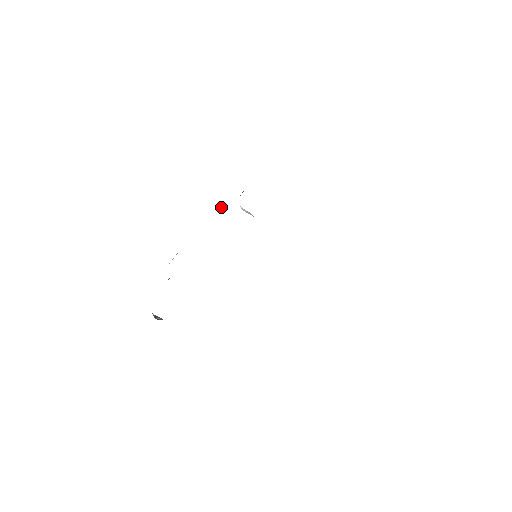
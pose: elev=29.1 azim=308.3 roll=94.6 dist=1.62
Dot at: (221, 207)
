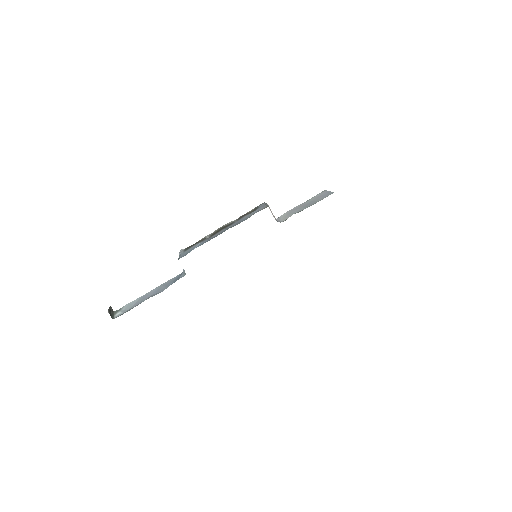
Dot at: occluded
